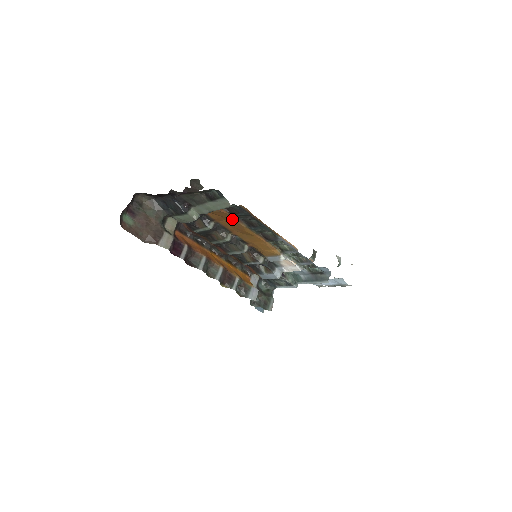
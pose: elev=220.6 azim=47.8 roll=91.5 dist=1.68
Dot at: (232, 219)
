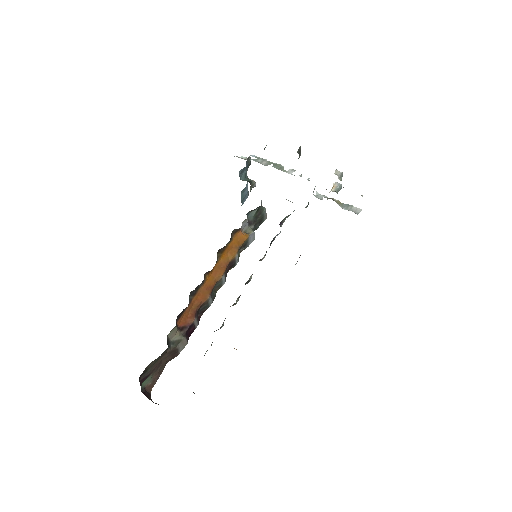
Dot at: occluded
